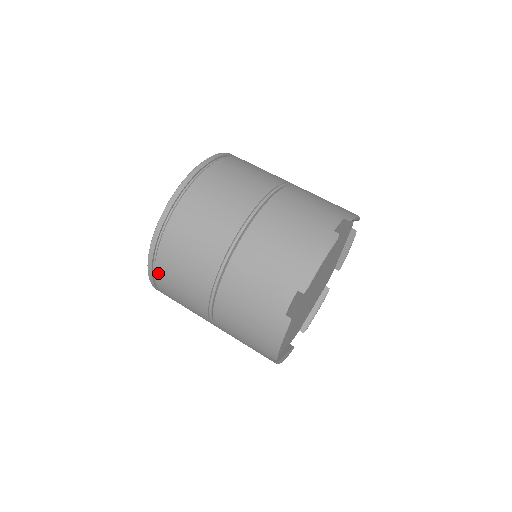
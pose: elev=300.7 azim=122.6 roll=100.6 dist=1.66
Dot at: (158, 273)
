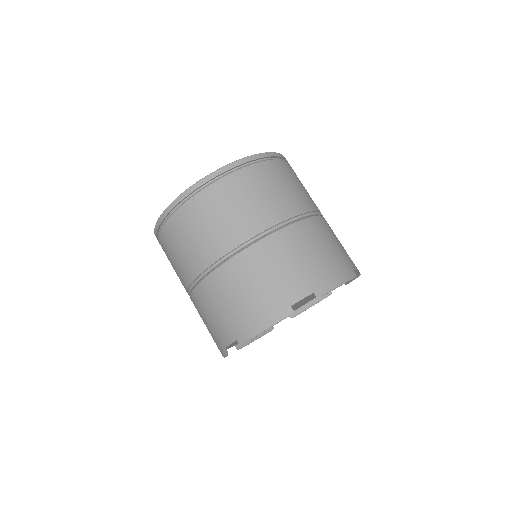
Dot at: (188, 205)
